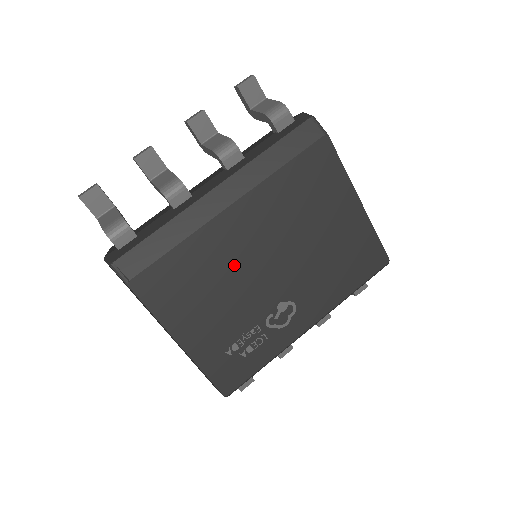
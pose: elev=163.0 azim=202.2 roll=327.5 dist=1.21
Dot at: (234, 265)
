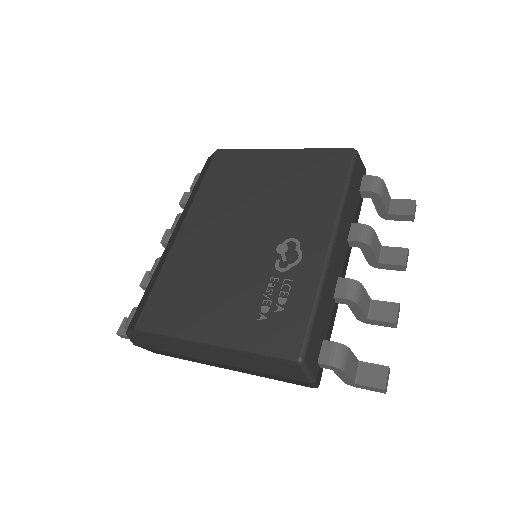
Dot at: (210, 256)
